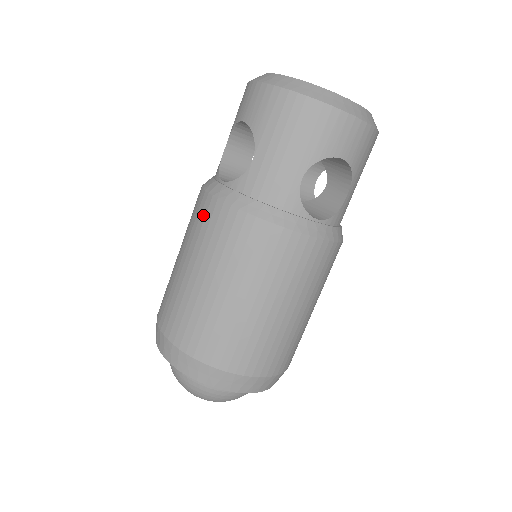
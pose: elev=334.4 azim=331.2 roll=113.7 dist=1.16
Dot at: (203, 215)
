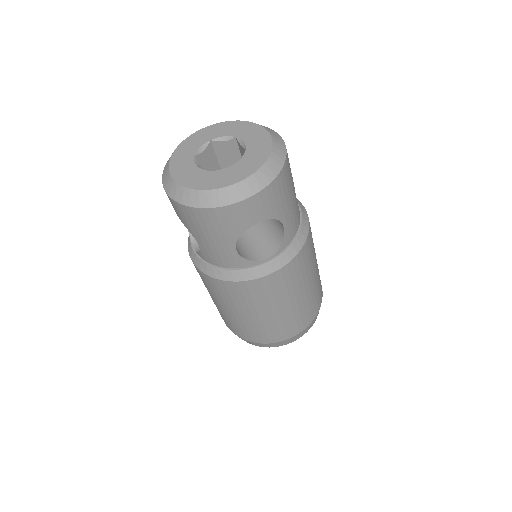
Dot at: (197, 271)
